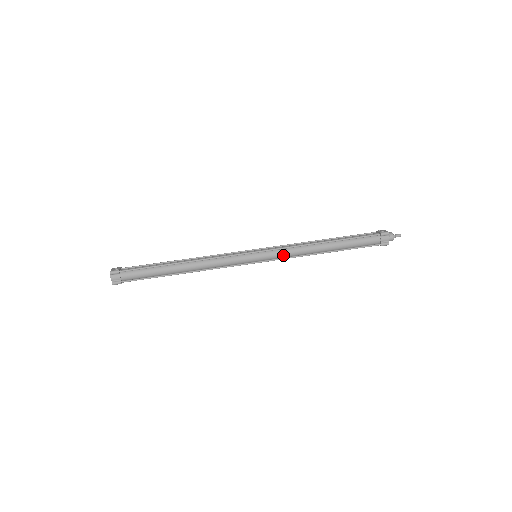
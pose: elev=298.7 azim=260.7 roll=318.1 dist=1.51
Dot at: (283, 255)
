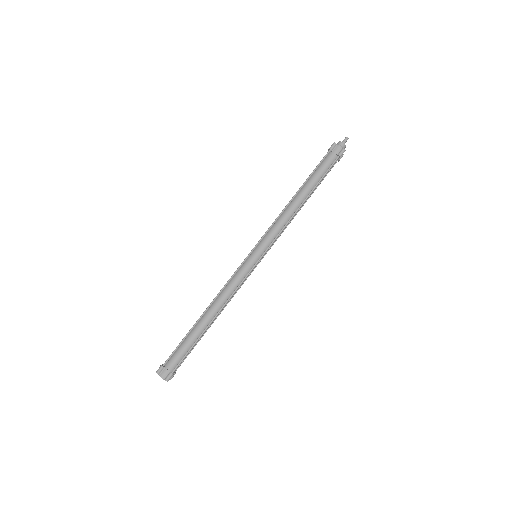
Dot at: (274, 234)
